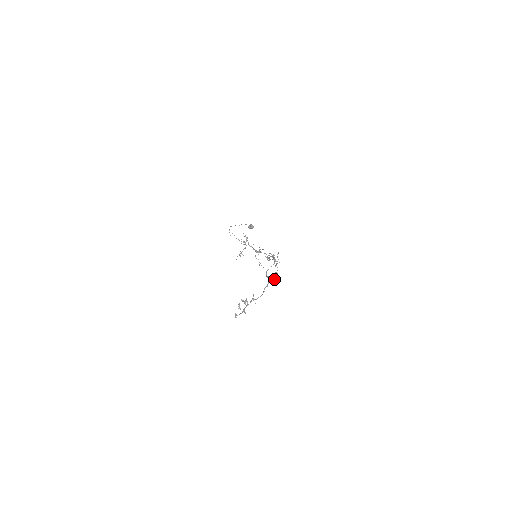
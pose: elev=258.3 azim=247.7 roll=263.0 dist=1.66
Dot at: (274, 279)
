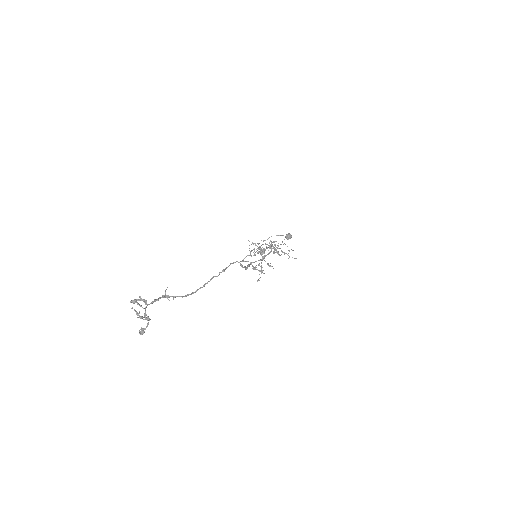
Dot at: occluded
